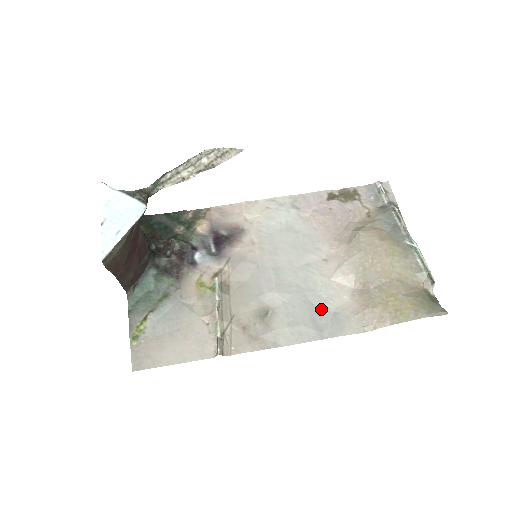
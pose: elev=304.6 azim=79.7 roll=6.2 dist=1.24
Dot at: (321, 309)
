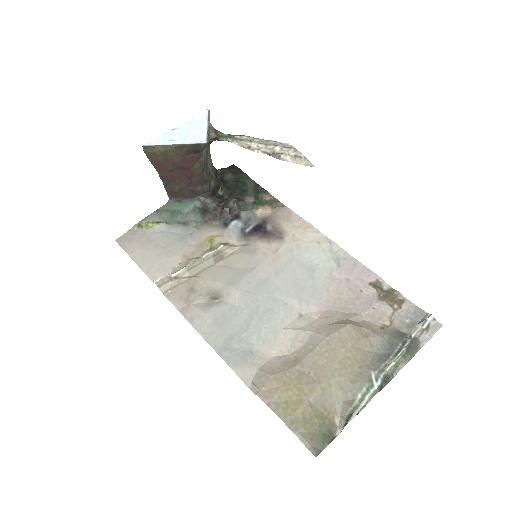
Dot at: (248, 338)
